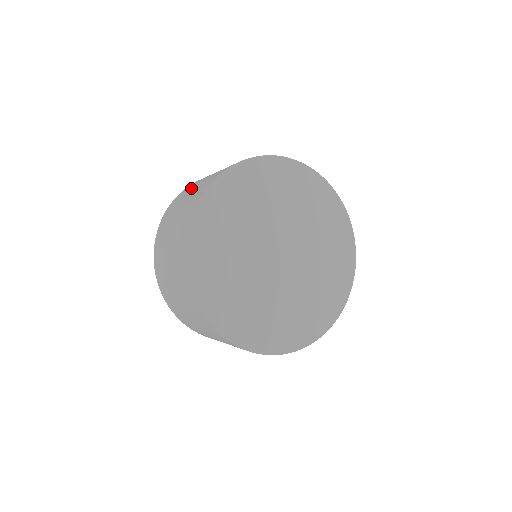
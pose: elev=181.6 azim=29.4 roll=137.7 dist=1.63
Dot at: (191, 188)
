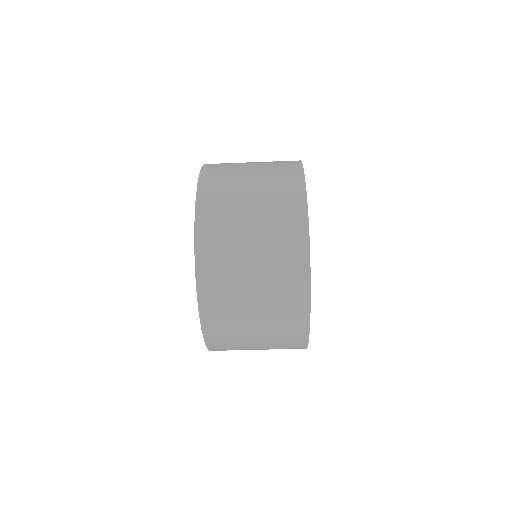
Dot at: (237, 187)
